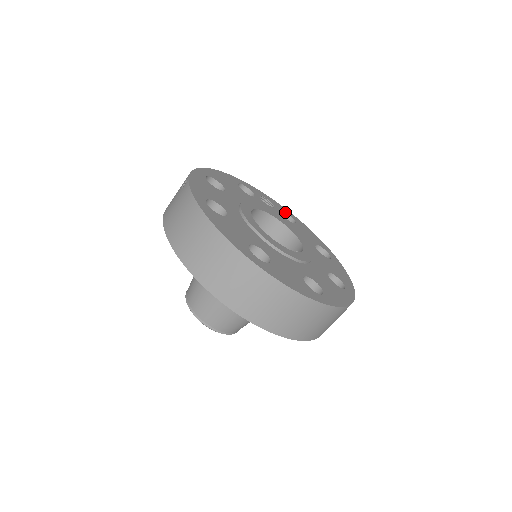
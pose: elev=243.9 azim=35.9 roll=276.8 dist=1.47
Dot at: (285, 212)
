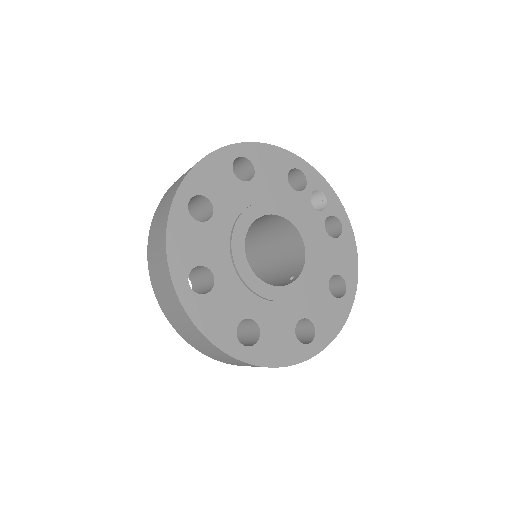
Dot at: (338, 218)
